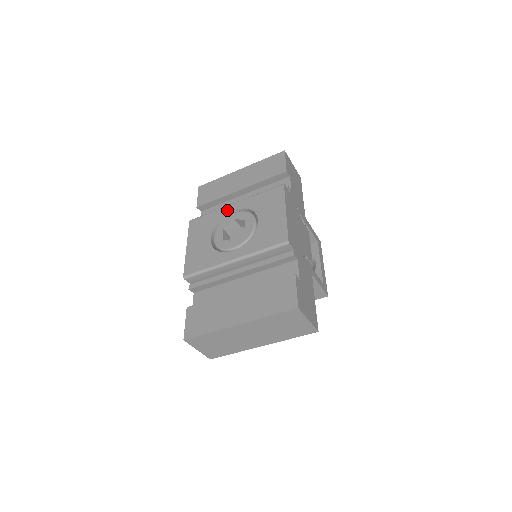
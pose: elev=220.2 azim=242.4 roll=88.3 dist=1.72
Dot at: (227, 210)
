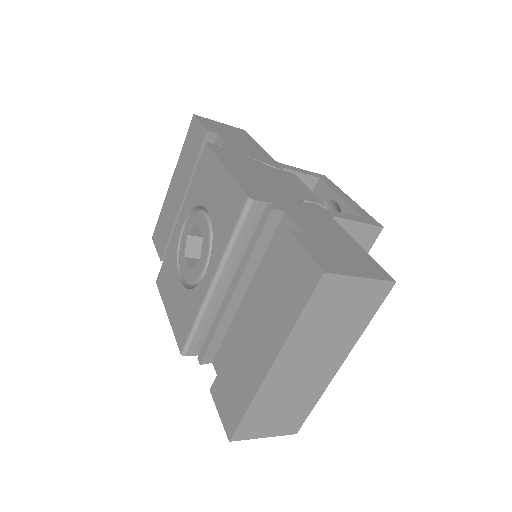
Dot at: (177, 233)
